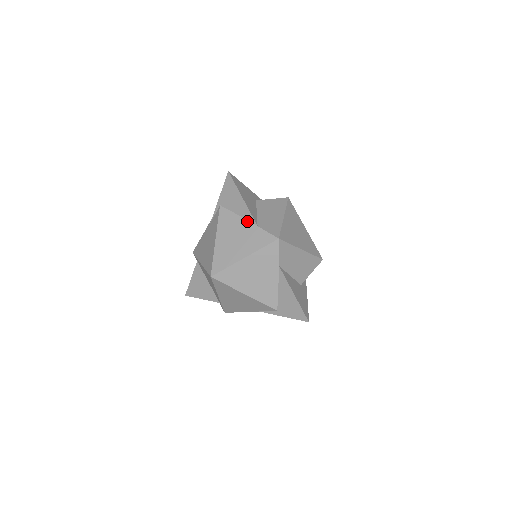
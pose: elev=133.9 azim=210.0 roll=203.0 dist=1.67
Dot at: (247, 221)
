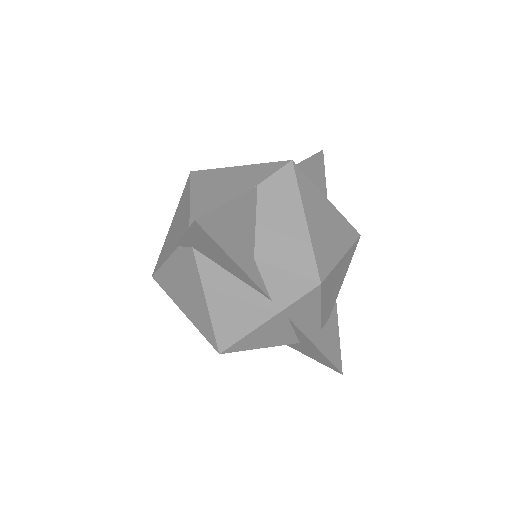
Dot at: occluded
